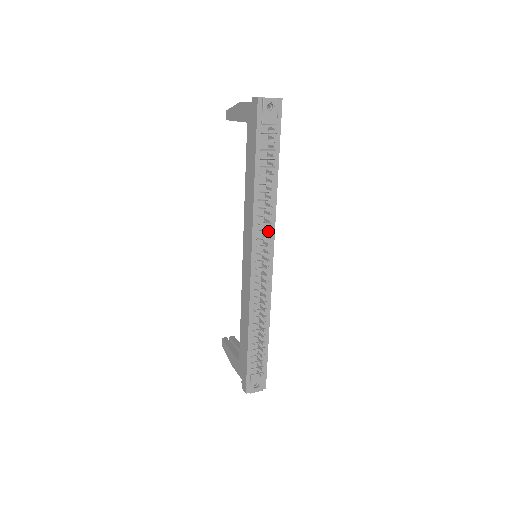
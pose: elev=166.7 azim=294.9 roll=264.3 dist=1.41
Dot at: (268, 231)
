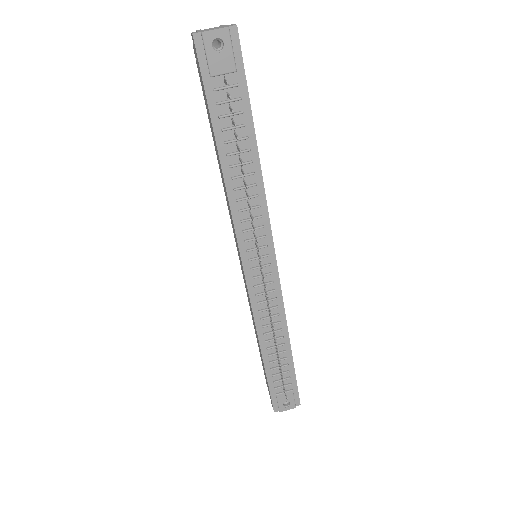
Dot at: (260, 228)
